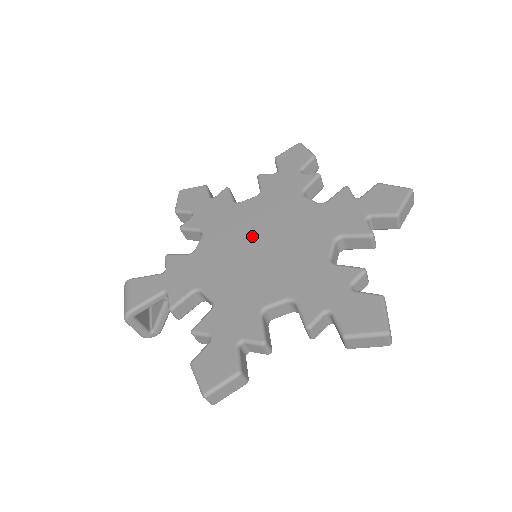
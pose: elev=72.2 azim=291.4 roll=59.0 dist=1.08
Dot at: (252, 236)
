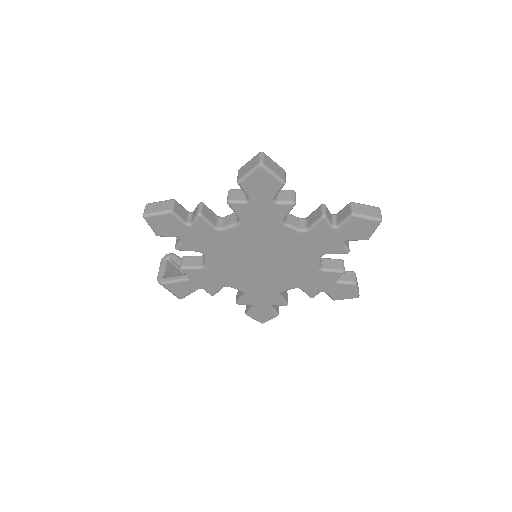
Dot at: (251, 257)
